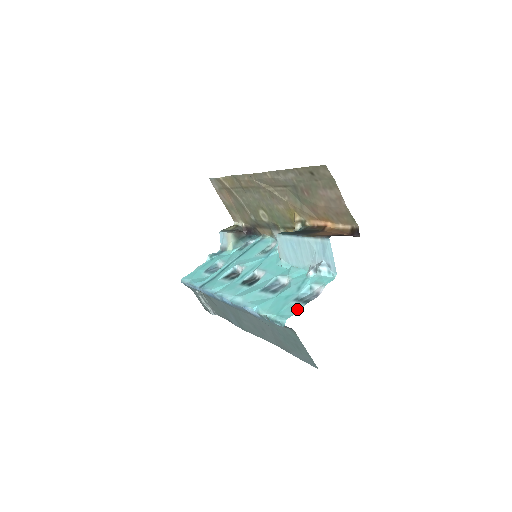
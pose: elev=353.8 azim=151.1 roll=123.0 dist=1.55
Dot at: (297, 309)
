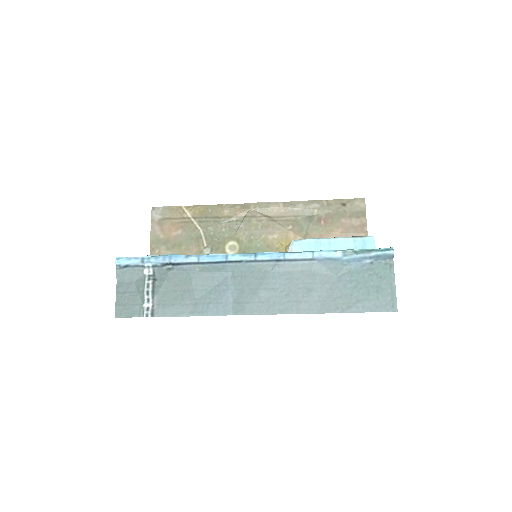
Dot at: occluded
